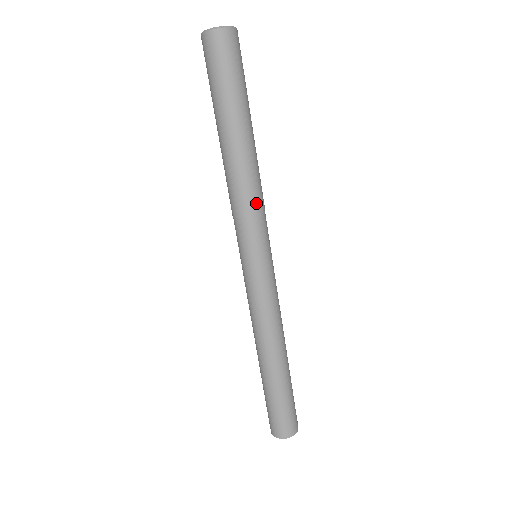
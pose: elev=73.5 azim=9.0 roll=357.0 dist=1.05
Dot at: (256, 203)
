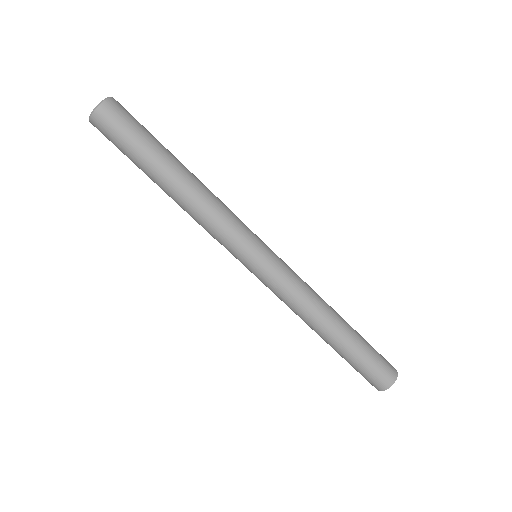
Dot at: (228, 209)
